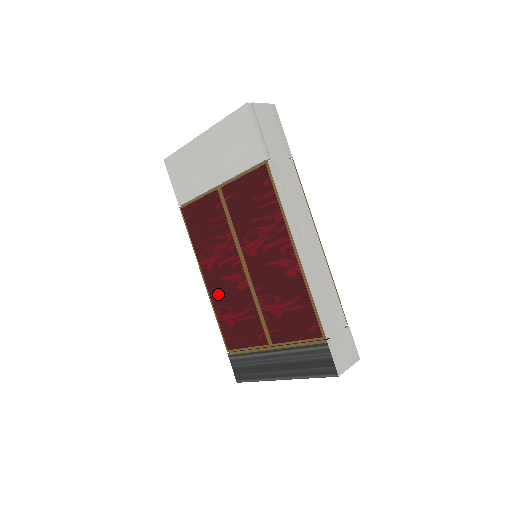
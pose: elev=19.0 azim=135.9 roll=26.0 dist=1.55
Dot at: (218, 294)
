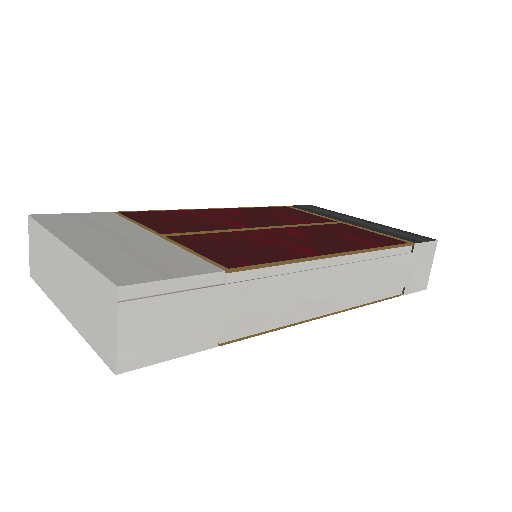
Dot at: occluded
